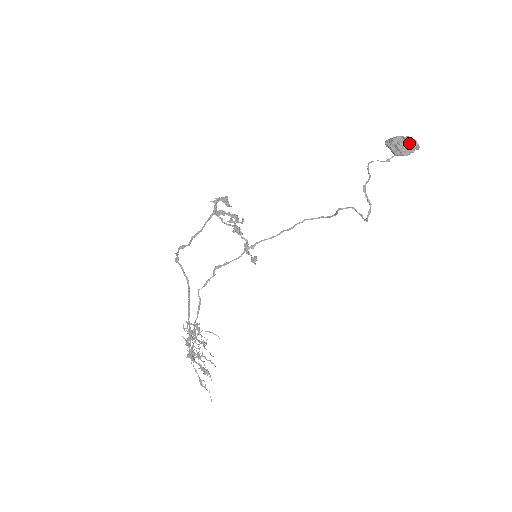
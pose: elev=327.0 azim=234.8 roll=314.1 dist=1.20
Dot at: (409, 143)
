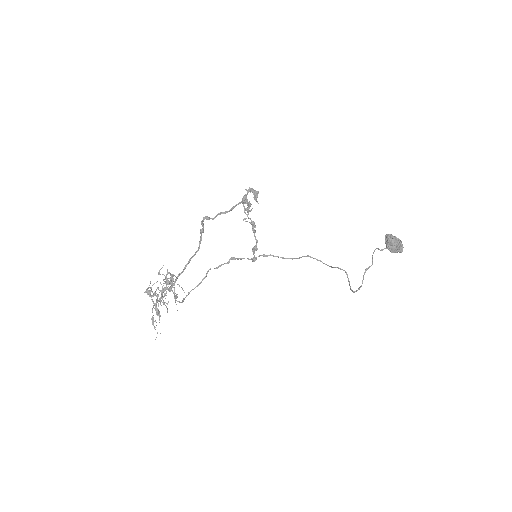
Dot at: (399, 246)
